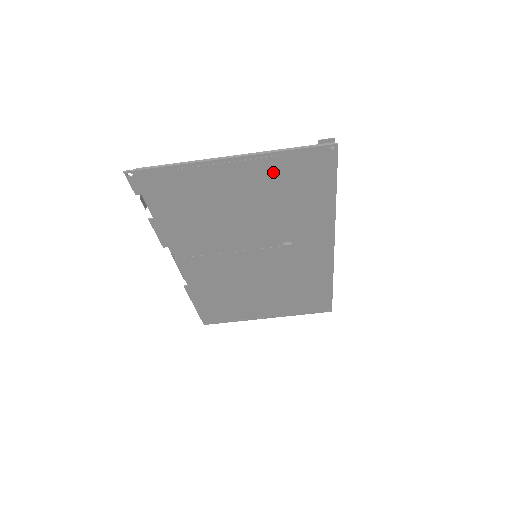
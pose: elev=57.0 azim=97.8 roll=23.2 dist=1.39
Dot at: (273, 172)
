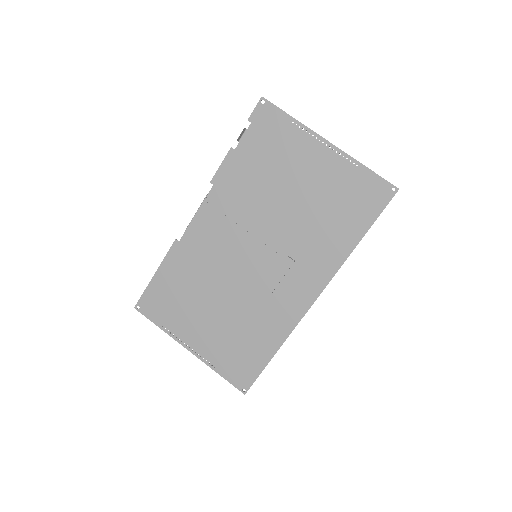
Dot at: (343, 178)
